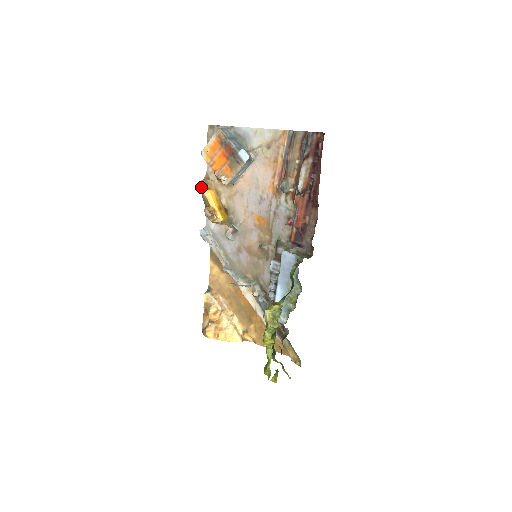
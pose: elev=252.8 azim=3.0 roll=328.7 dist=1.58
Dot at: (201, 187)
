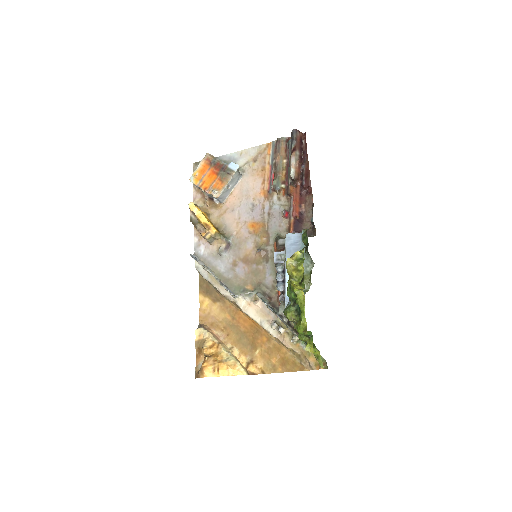
Dot at: (191, 207)
